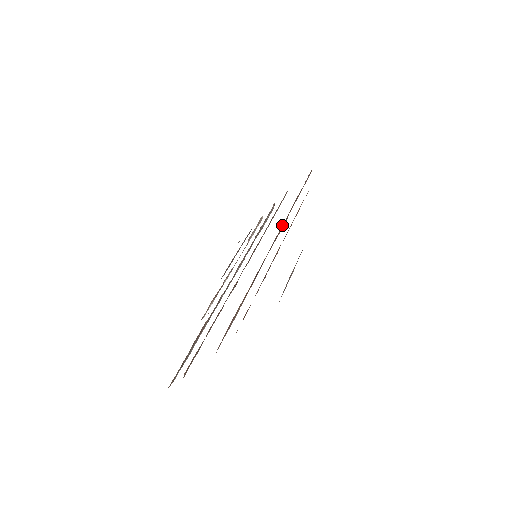
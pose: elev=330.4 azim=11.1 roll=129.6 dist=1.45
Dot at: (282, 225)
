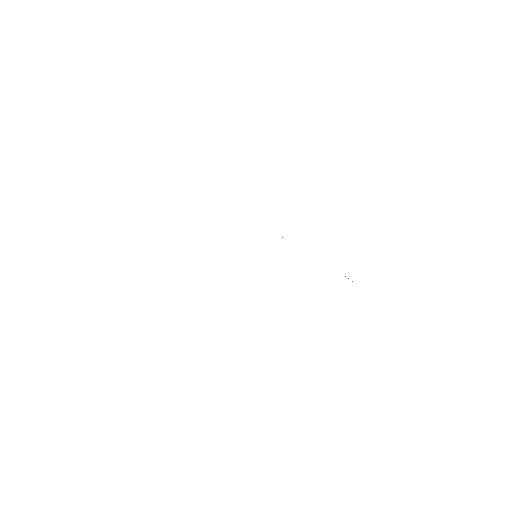
Dot at: occluded
